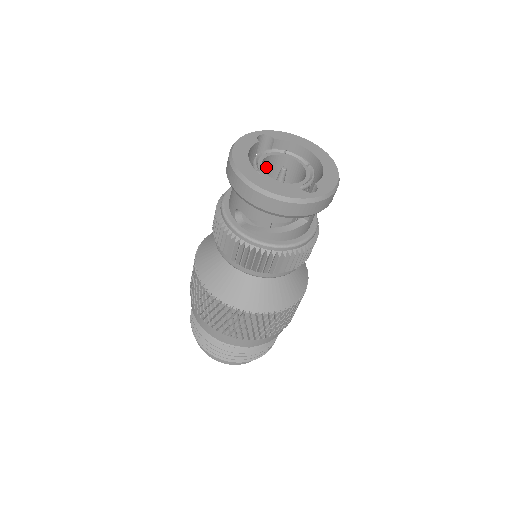
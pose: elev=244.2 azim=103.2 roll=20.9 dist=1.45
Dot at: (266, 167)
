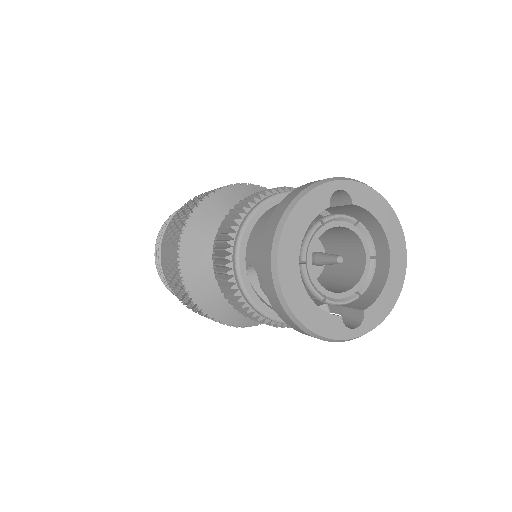
Dot at: occluded
